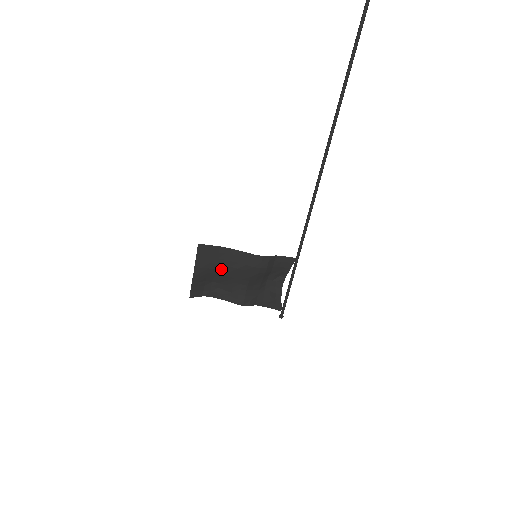
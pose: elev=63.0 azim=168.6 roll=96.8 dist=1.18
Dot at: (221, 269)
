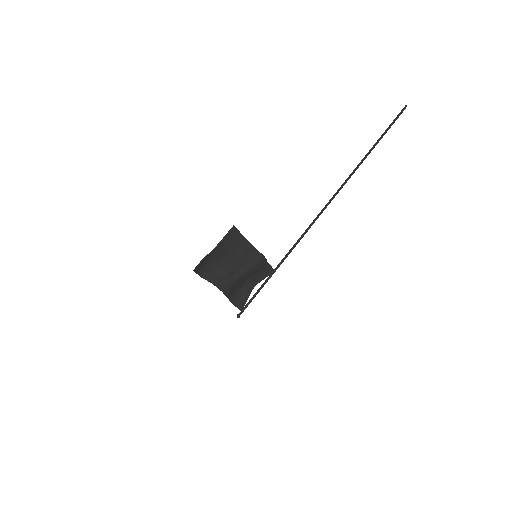
Dot at: (231, 255)
